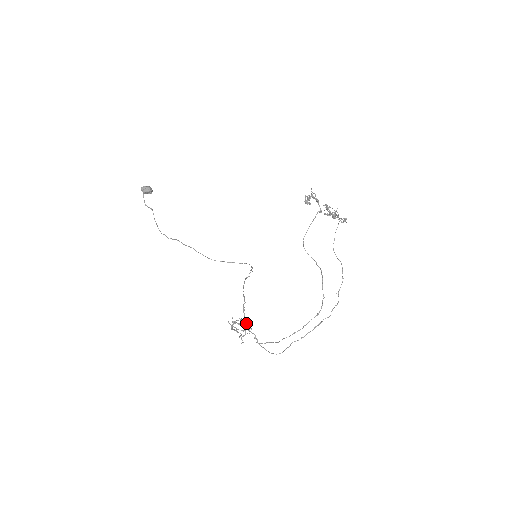
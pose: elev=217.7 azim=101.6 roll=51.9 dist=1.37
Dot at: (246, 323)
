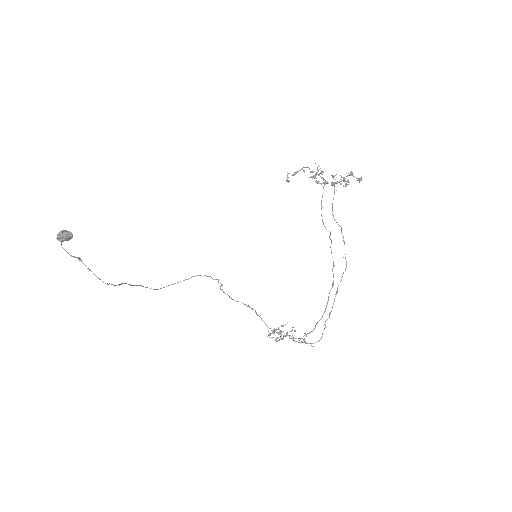
Dot at: occluded
